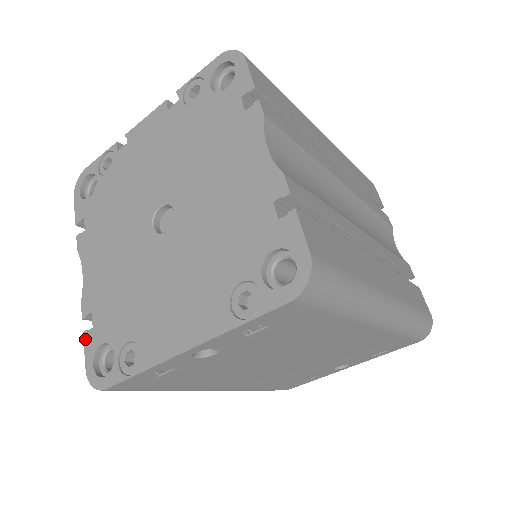
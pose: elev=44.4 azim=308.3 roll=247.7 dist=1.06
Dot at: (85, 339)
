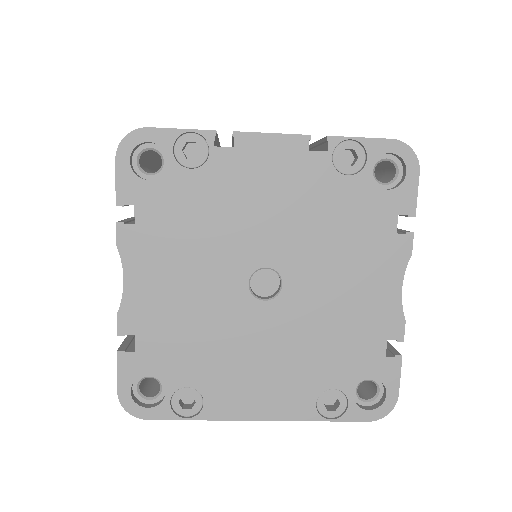
Dot at: (120, 360)
